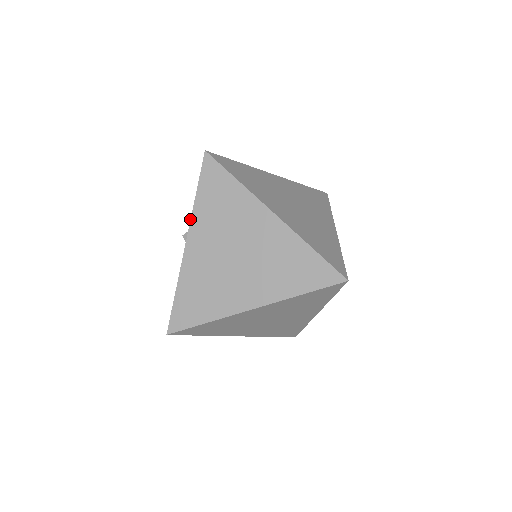
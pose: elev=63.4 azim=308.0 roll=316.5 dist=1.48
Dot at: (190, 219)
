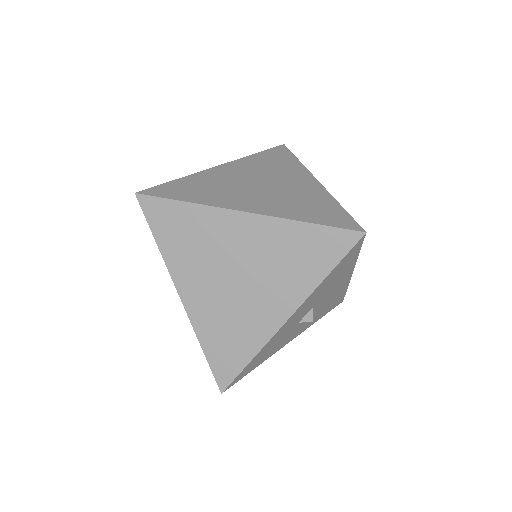
Dot at: (238, 159)
